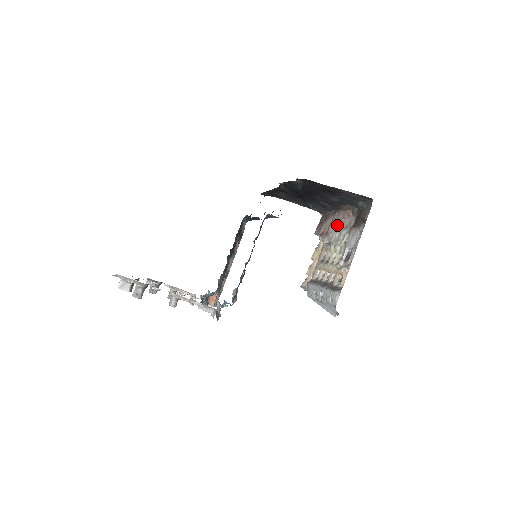
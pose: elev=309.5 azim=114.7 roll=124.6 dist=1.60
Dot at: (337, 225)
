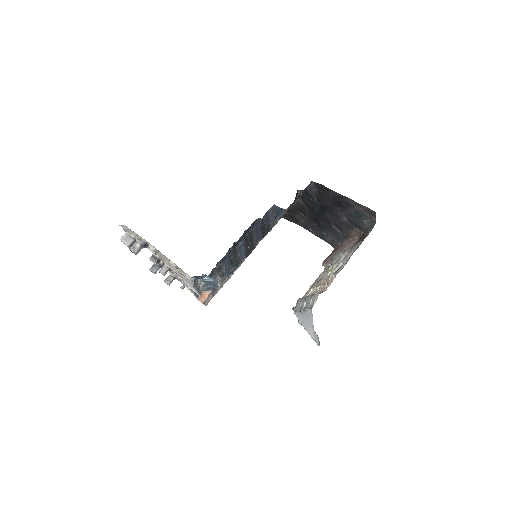
Dot at: (342, 250)
